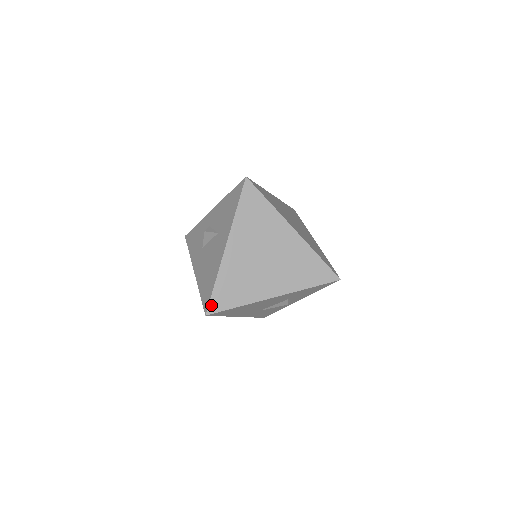
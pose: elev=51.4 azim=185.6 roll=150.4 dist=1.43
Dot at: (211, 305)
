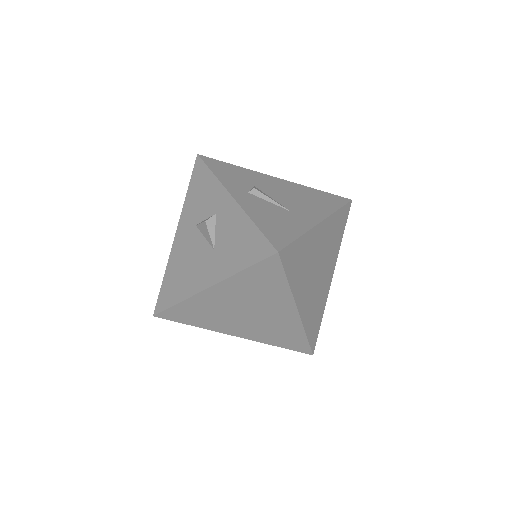
Dot at: (163, 313)
